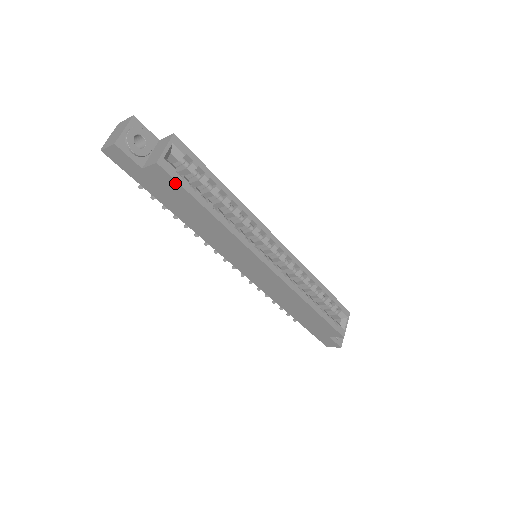
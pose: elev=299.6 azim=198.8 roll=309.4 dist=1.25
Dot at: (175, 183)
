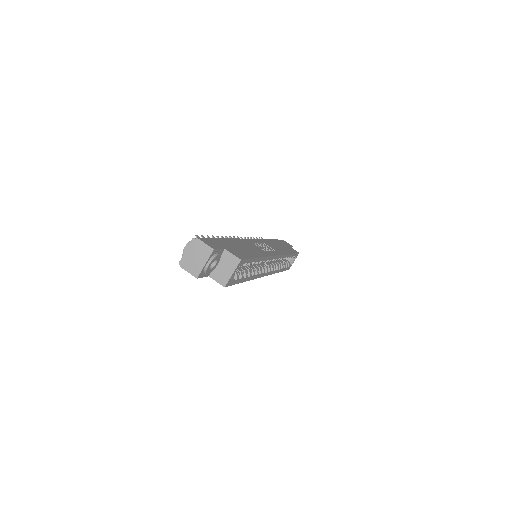
Dot at: occluded
